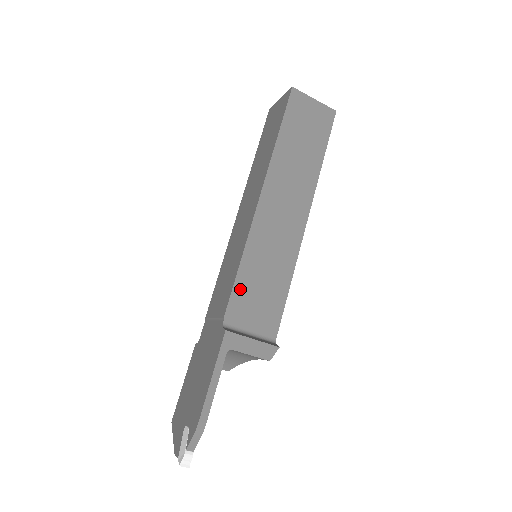
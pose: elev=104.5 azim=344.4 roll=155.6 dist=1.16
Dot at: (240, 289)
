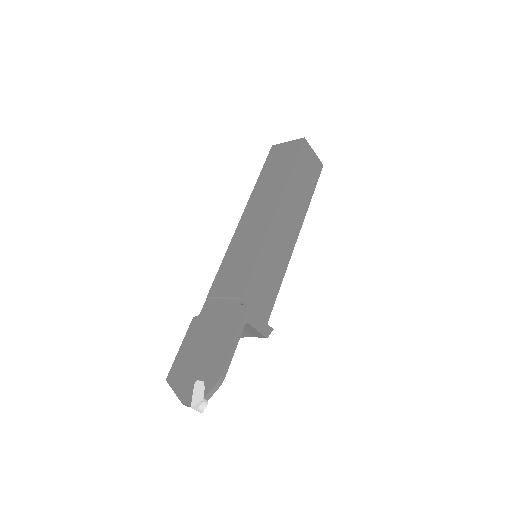
Dot at: (254, 278)
